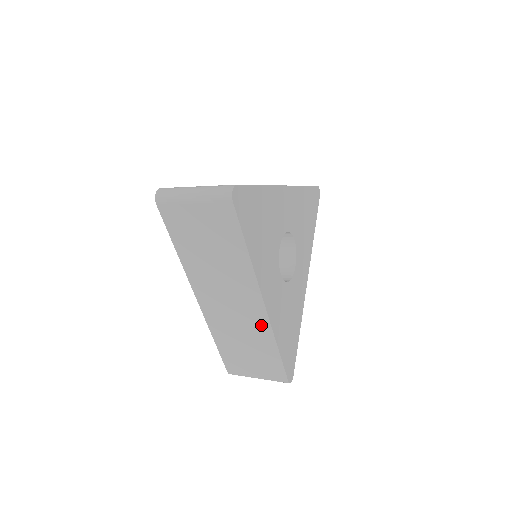
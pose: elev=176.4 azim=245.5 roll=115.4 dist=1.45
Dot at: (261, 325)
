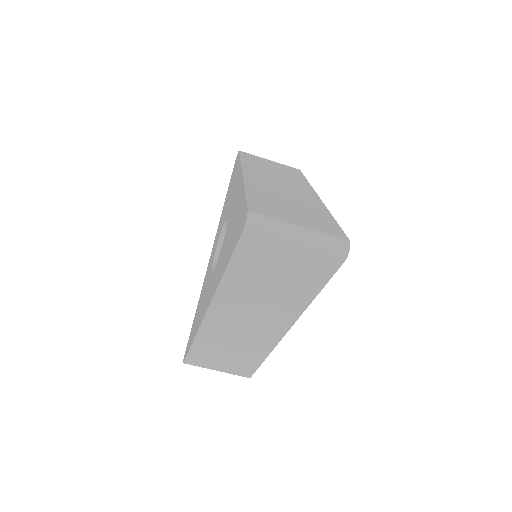
Dot at: (313, 201)
